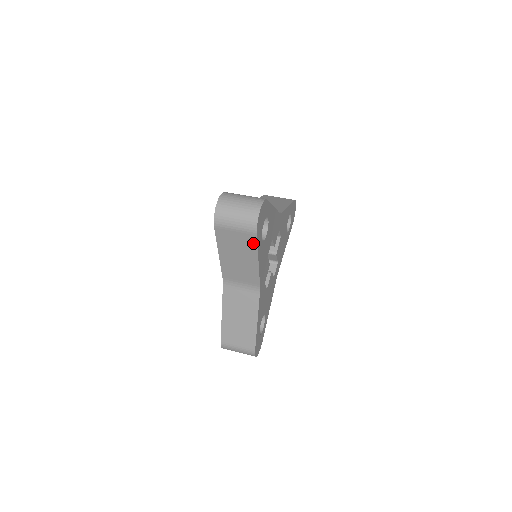
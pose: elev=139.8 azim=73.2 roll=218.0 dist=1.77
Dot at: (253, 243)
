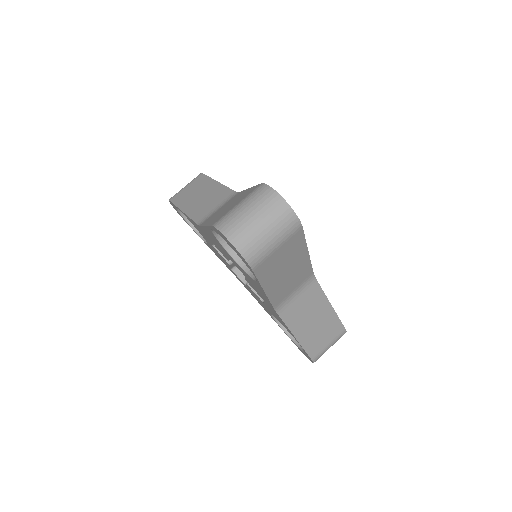
Dot at: (300, 240)
